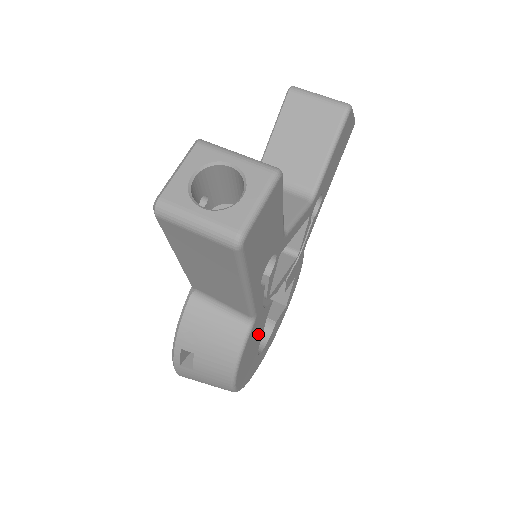
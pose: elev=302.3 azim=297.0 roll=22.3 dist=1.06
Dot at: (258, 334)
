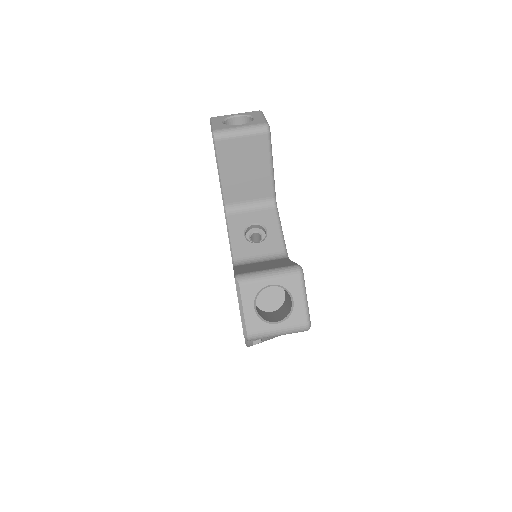
Dot at: occluded
